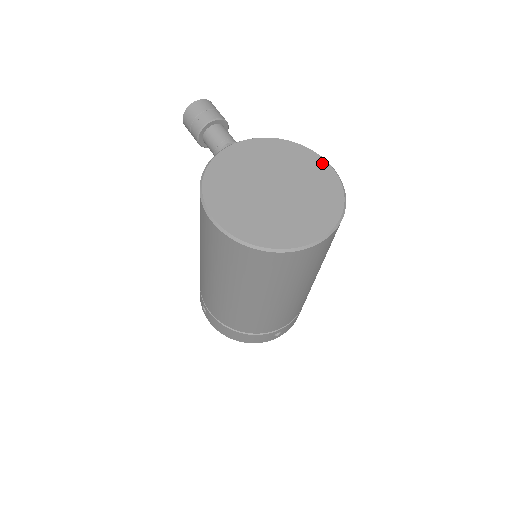
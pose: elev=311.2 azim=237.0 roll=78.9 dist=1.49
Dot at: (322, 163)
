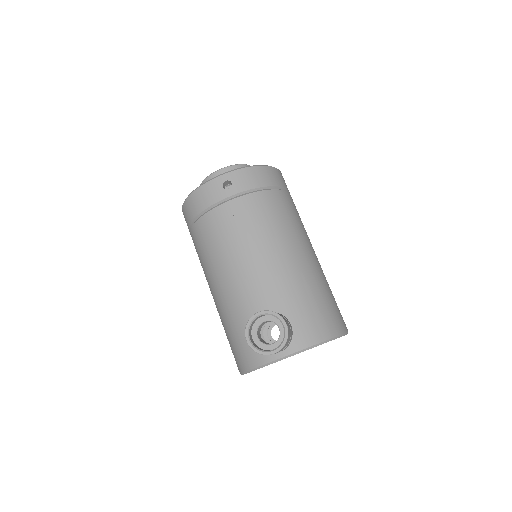
Dot at: occluded
